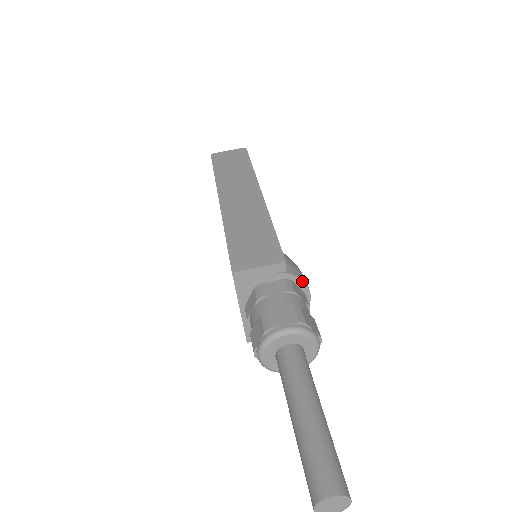
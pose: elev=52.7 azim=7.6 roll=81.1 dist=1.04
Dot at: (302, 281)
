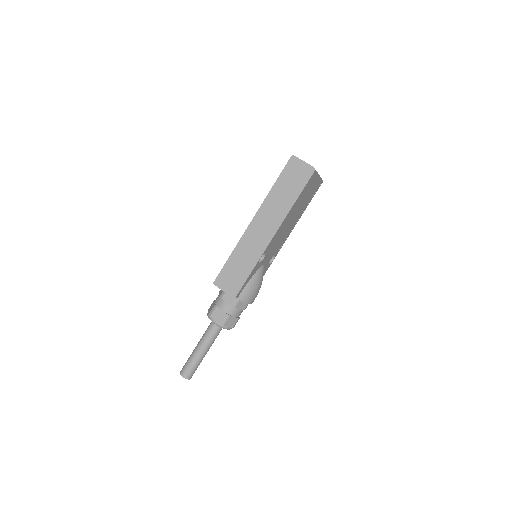
Dot at: (245, 302)
